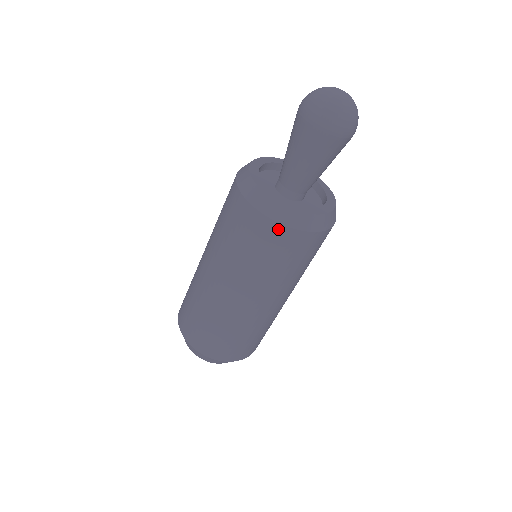
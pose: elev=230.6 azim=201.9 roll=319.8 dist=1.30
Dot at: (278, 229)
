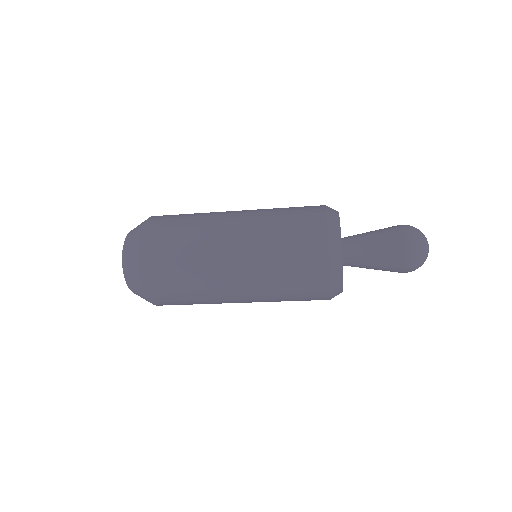
Dot at: occluded
